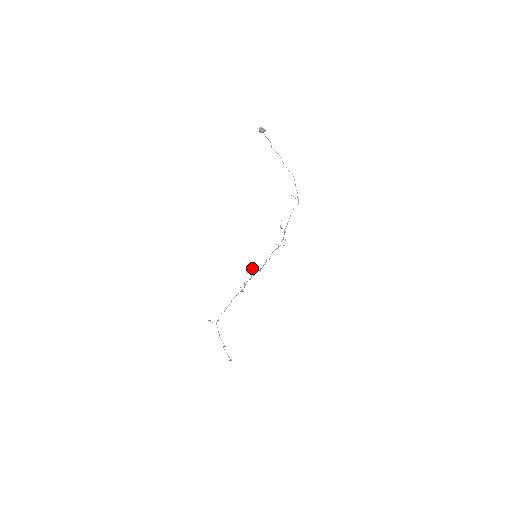
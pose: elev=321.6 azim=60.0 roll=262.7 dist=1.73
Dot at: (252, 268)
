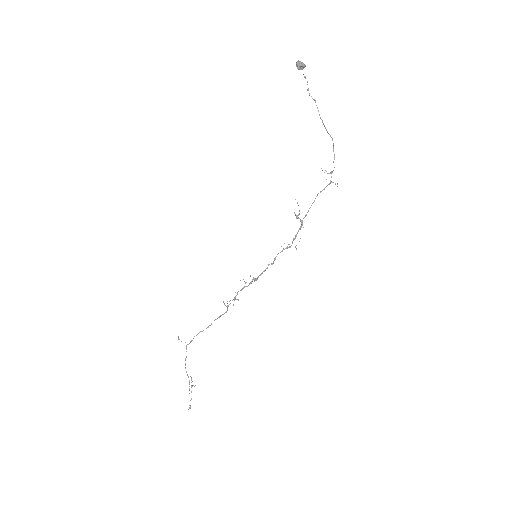
Dot at: (250, 275)
